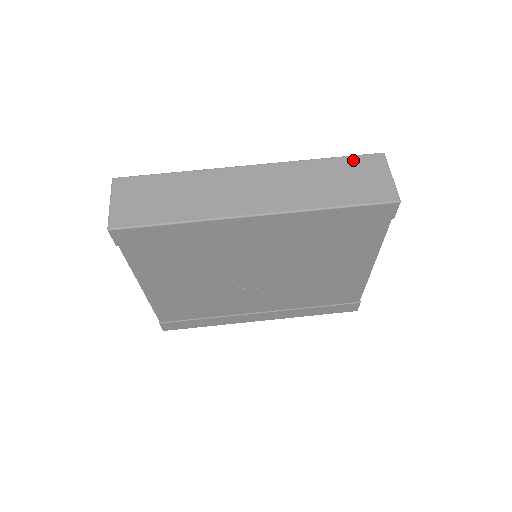
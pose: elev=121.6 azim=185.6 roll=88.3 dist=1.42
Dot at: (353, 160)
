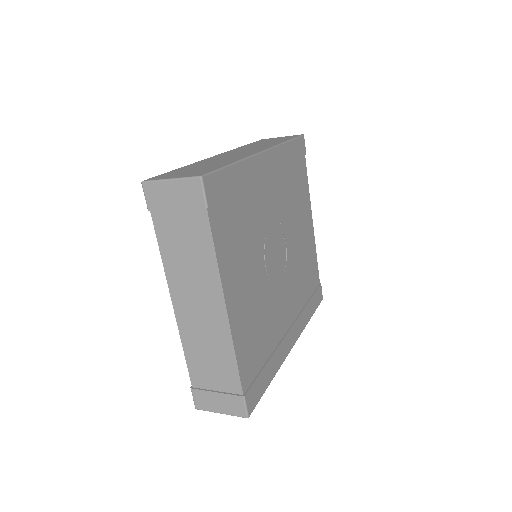
Dot at: (256, 142)
